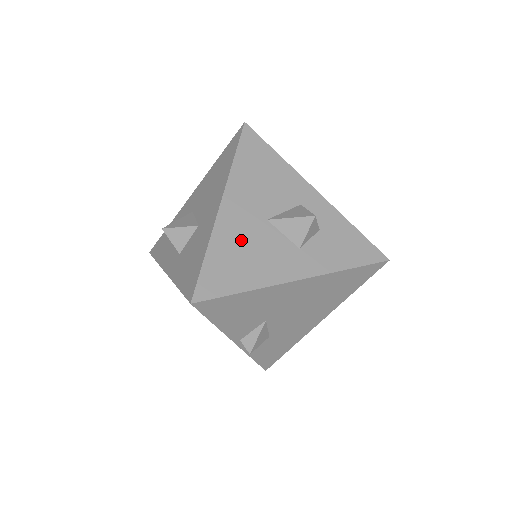
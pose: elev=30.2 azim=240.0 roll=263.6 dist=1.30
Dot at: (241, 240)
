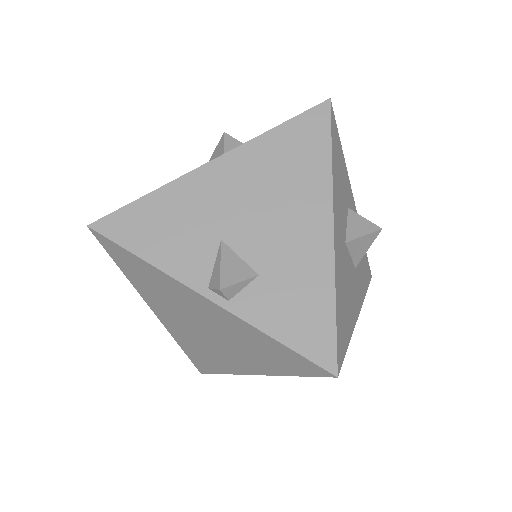
Dot at: occluded
